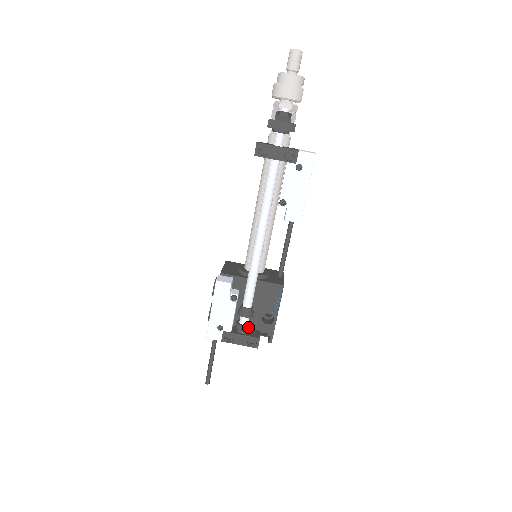
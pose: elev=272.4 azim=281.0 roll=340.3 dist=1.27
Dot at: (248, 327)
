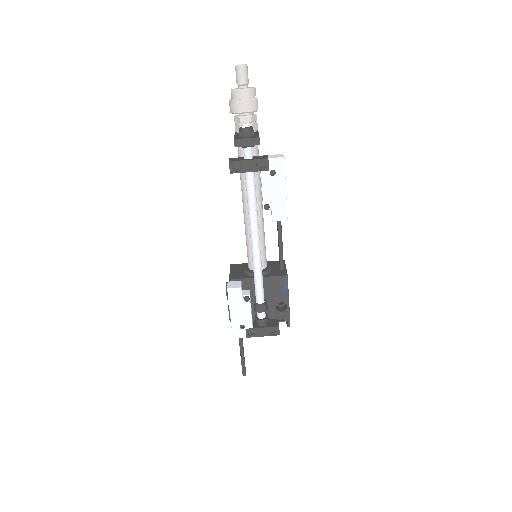
Dot at: (266, 320)
